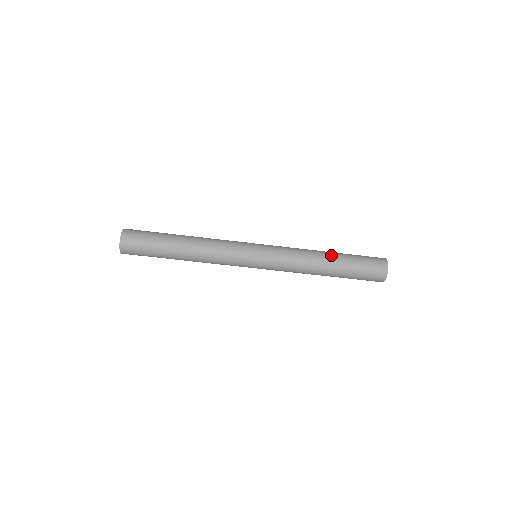
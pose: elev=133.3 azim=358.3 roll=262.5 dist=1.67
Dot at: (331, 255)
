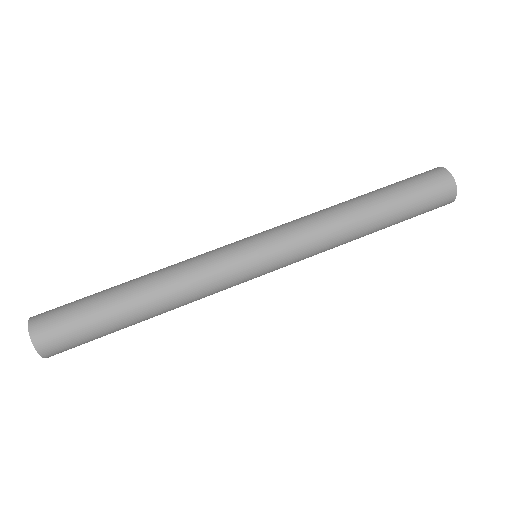
Dot at: occluded
